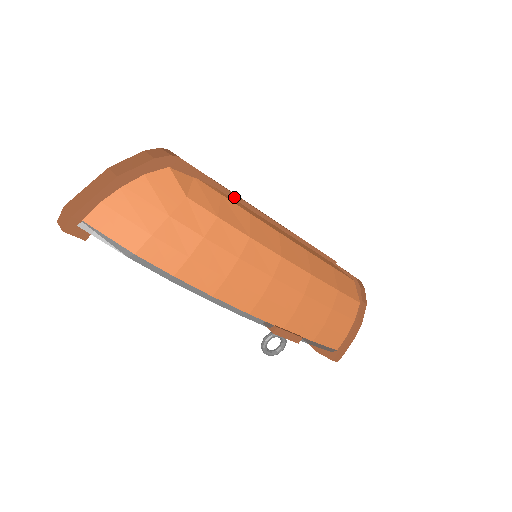
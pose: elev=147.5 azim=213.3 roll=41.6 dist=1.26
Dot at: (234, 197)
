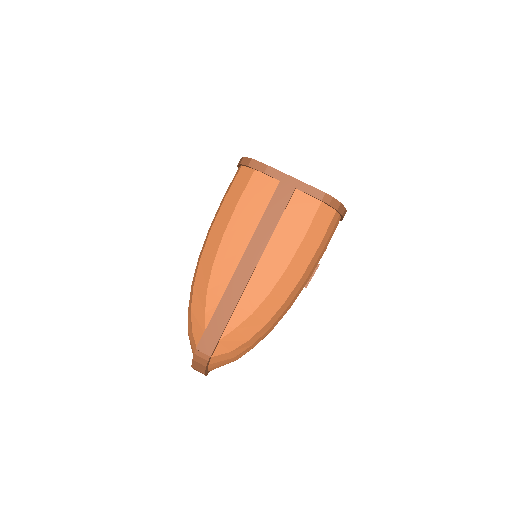
Dot at: (234, 310)
